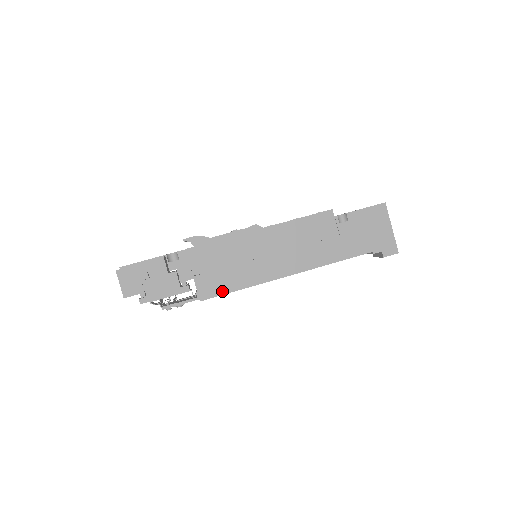
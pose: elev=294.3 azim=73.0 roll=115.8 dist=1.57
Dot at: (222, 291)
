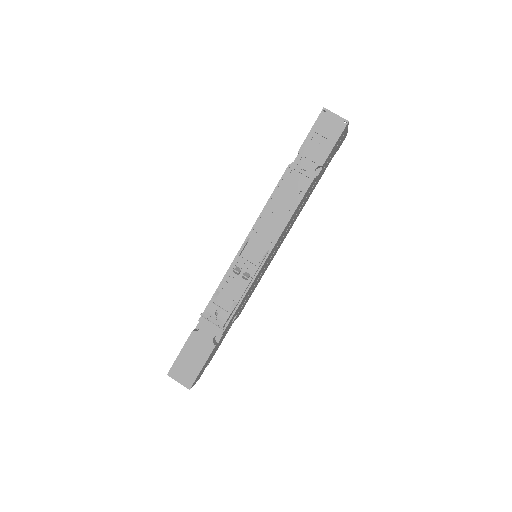
Dot at: occluded
